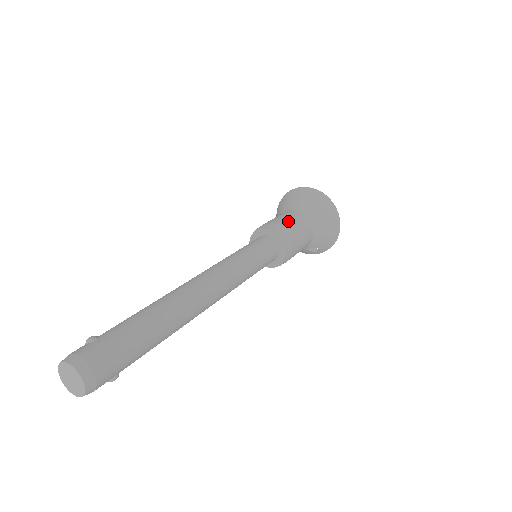
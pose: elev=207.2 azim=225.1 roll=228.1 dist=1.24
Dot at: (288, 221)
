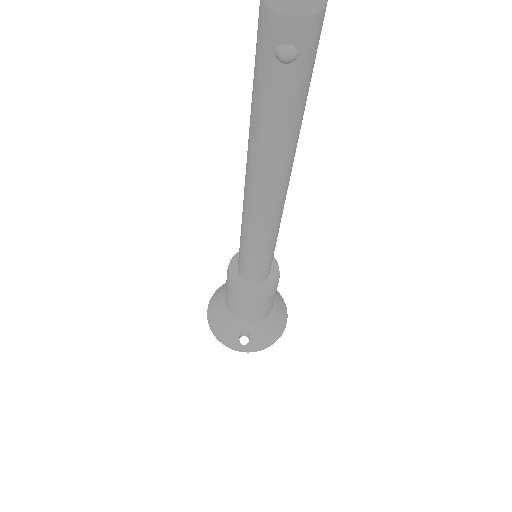
Dot at: occluded
